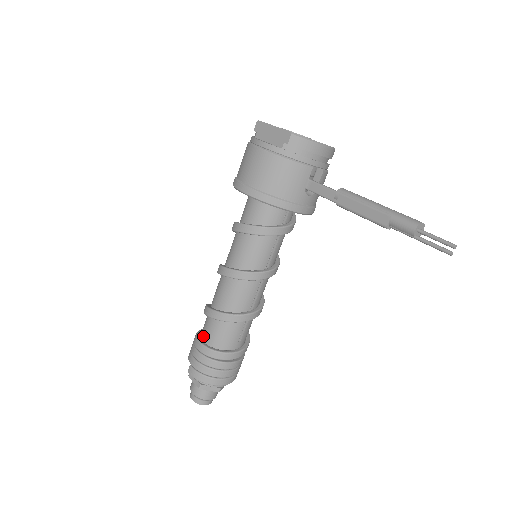
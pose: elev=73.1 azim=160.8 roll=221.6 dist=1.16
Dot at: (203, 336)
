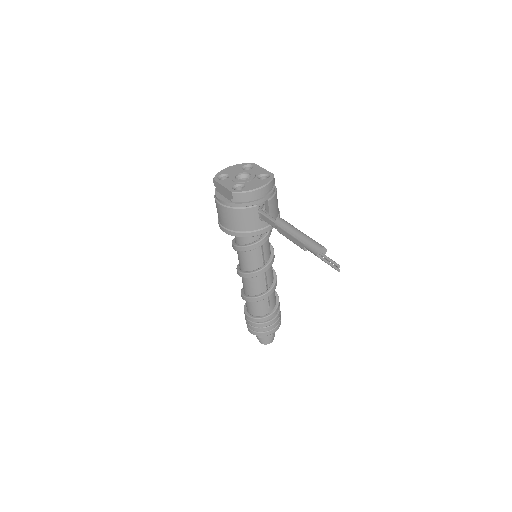
Dot at: (247, 309)
